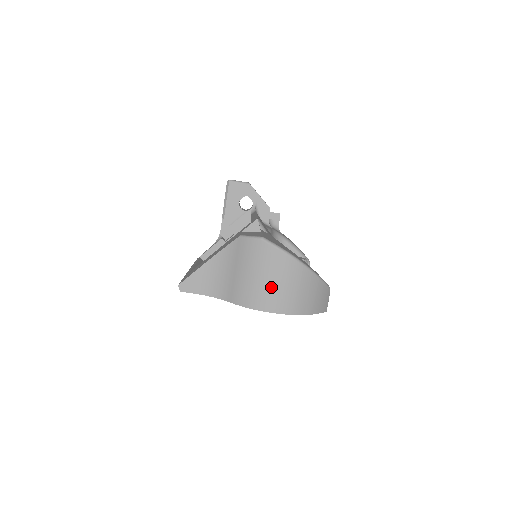
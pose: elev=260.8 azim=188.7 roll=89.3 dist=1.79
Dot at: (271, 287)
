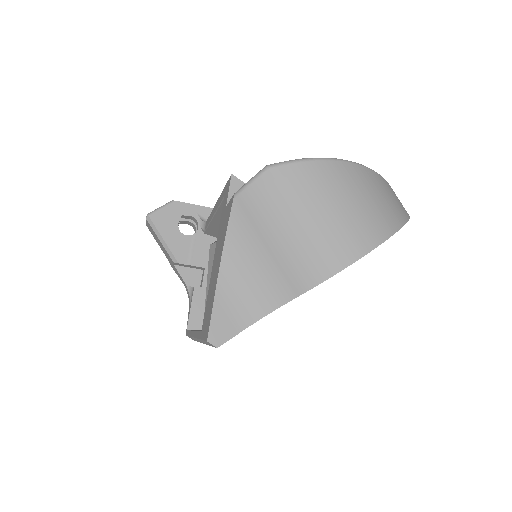
Dot at: (336, 220)
